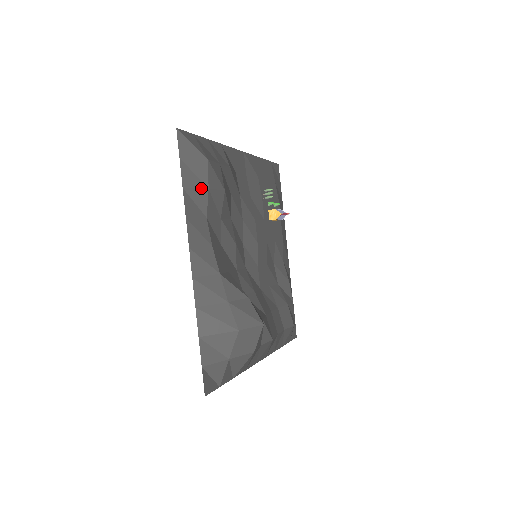
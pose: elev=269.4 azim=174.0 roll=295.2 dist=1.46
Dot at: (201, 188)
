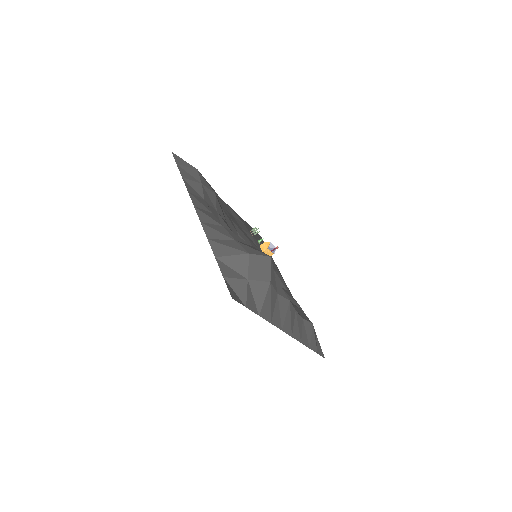
Dot at: (196, 182)
